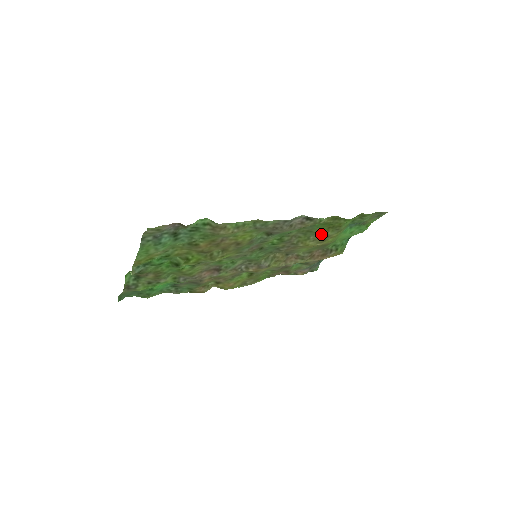
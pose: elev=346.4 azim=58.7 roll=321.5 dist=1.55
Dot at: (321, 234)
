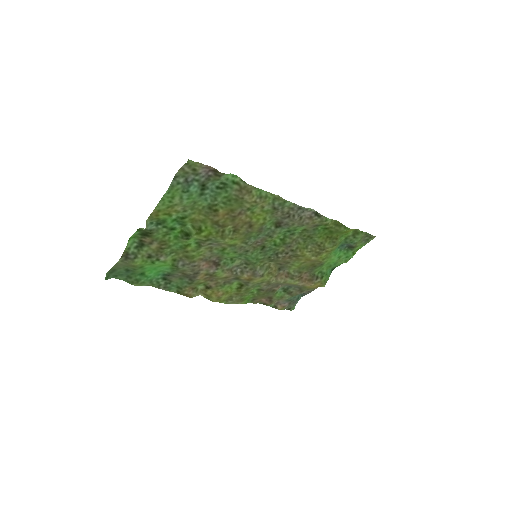
Dot at: (319, 244)
